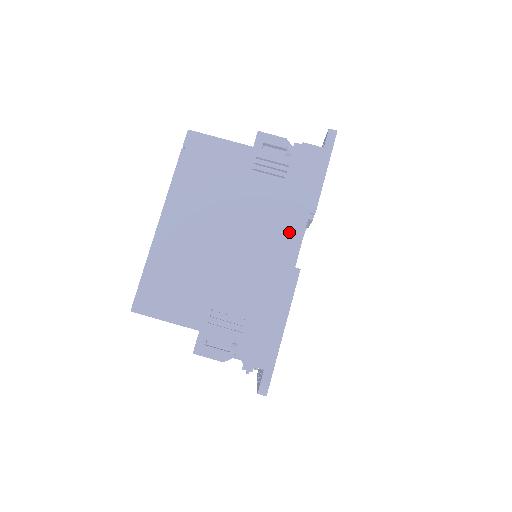
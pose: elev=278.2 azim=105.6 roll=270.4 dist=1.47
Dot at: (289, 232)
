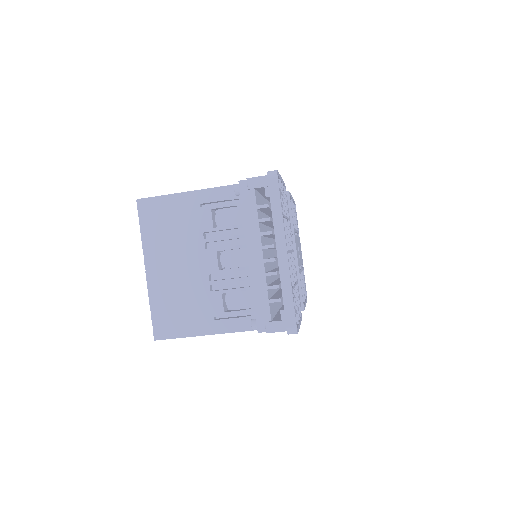
Dot at: occluded
